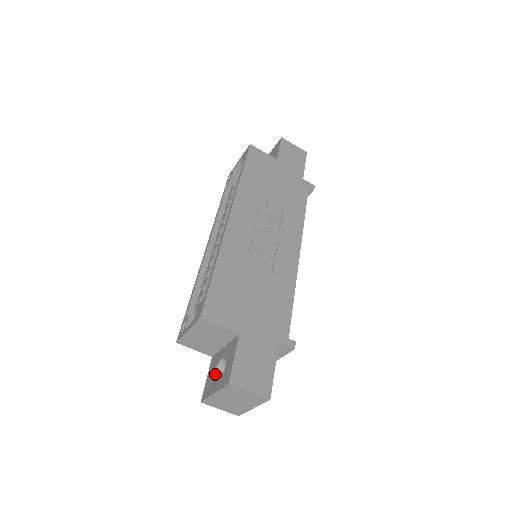
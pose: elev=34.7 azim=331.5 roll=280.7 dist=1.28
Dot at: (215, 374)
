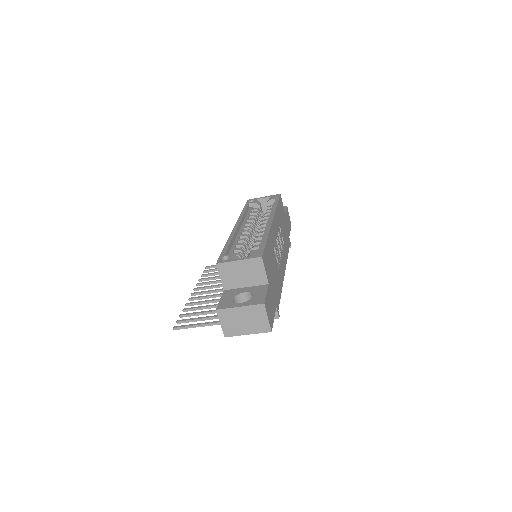
Dot at: (234, 299)
